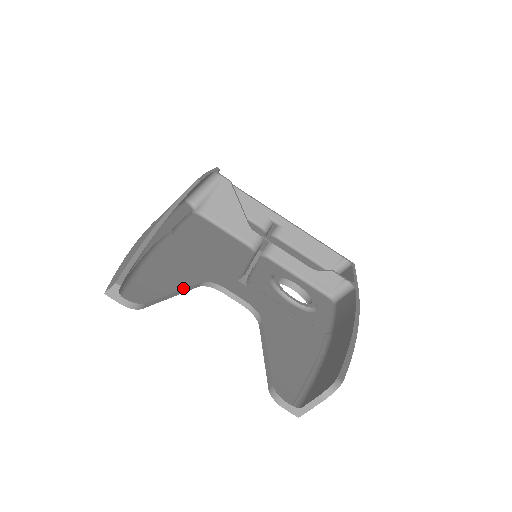
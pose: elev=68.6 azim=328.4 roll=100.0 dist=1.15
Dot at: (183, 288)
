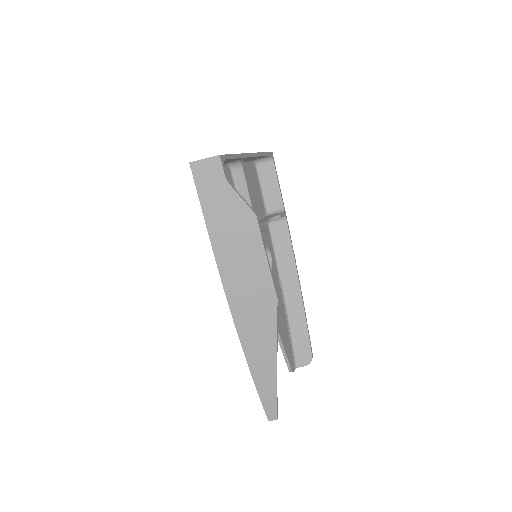
Dot at: occluded
